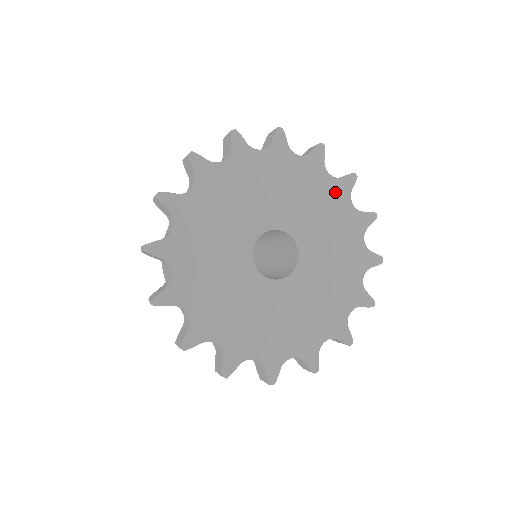
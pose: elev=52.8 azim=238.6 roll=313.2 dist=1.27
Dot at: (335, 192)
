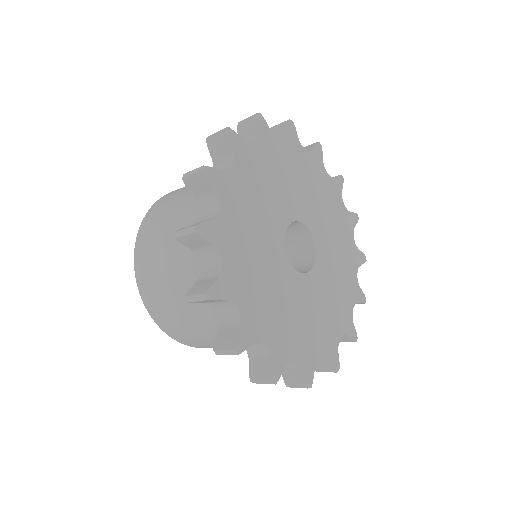
Dot at: (332, 190)
